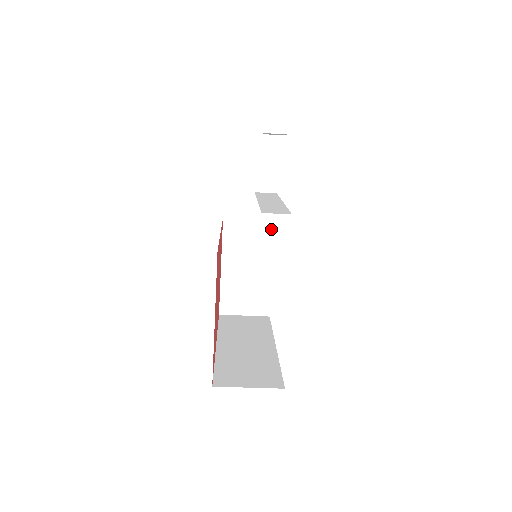
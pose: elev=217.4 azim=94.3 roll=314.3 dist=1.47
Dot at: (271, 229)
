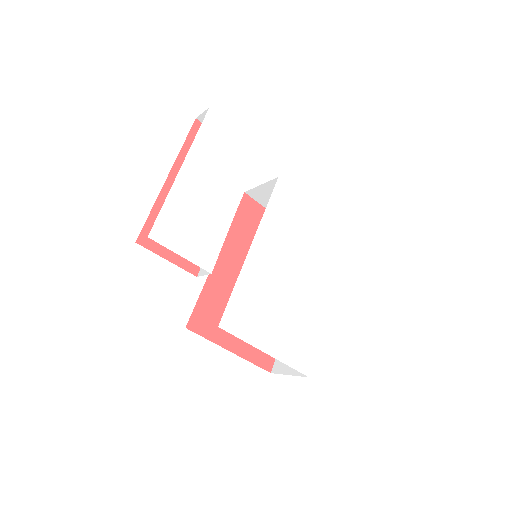
Dot at: occluded
